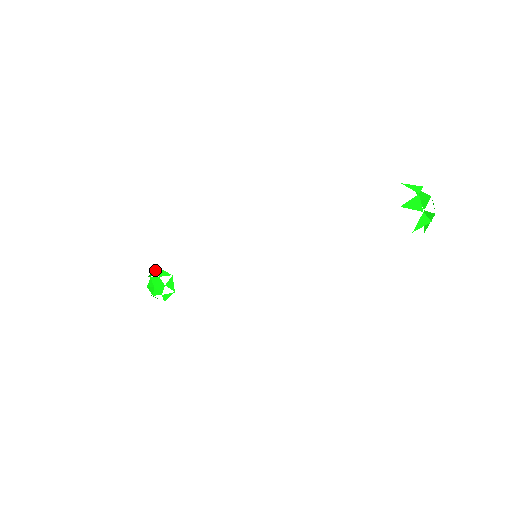
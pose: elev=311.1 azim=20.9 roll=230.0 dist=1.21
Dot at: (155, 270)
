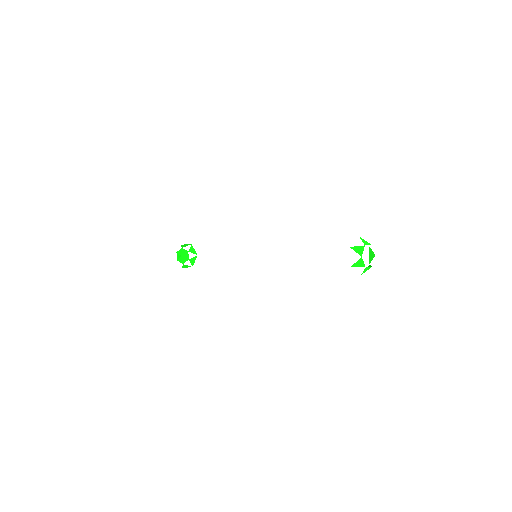
Dot at: (188, 244)
